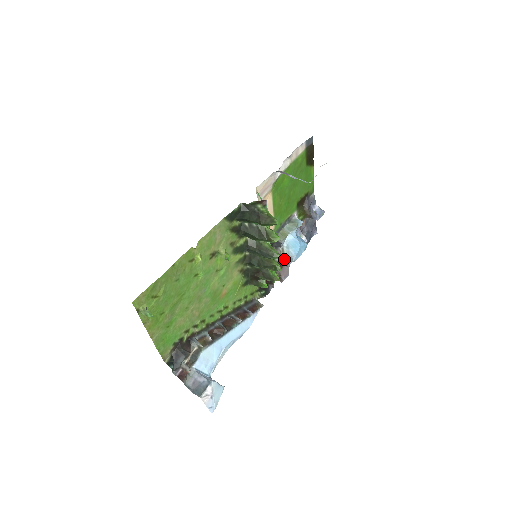
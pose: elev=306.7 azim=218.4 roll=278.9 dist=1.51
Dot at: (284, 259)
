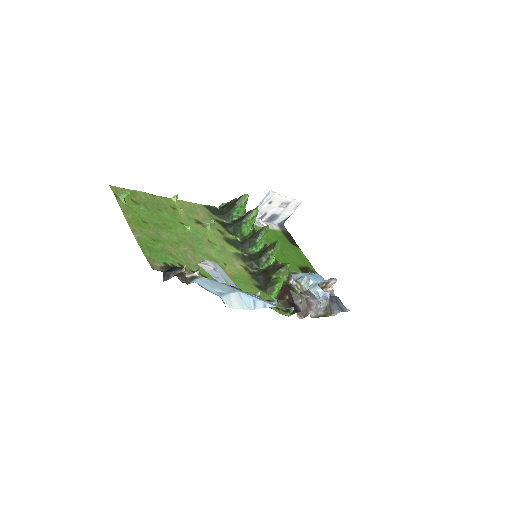
Dot at: occluded
